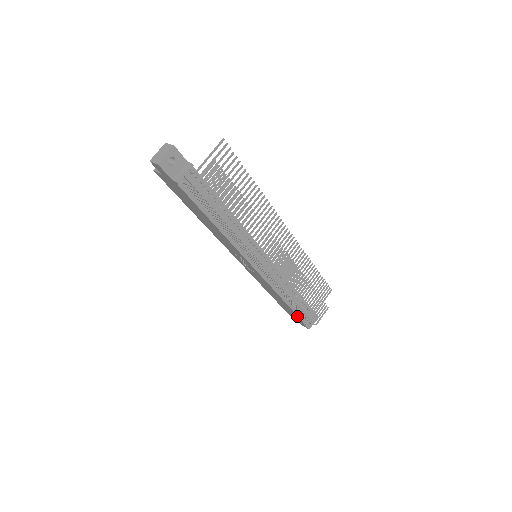
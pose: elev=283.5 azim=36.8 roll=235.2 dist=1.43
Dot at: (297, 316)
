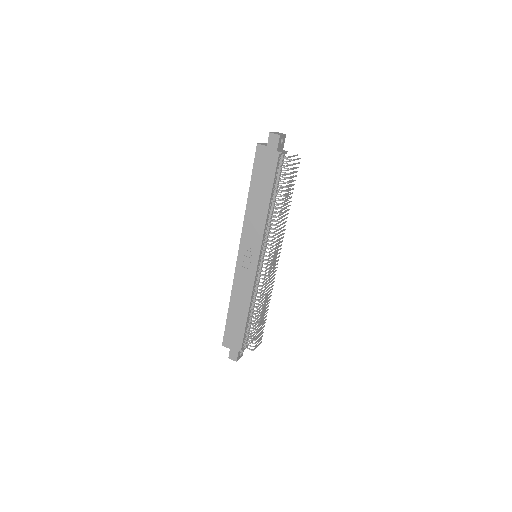
Dot at: (242, 337)
